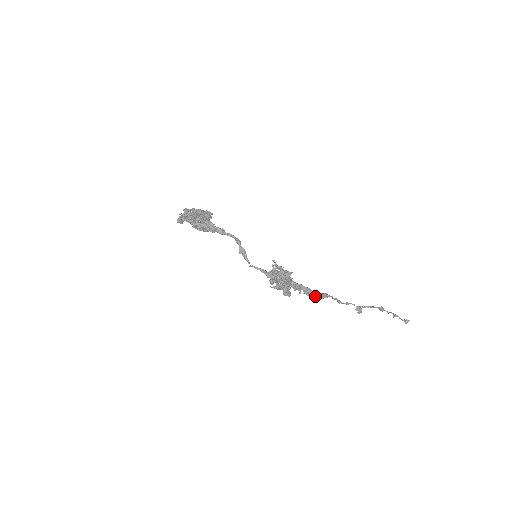
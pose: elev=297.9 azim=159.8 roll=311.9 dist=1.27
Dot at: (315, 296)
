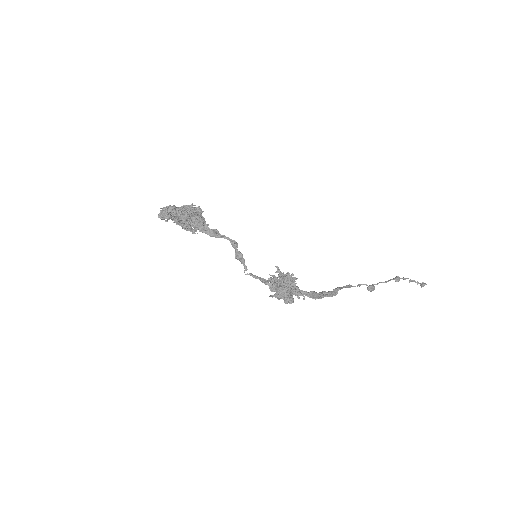
Dot at: occluded
